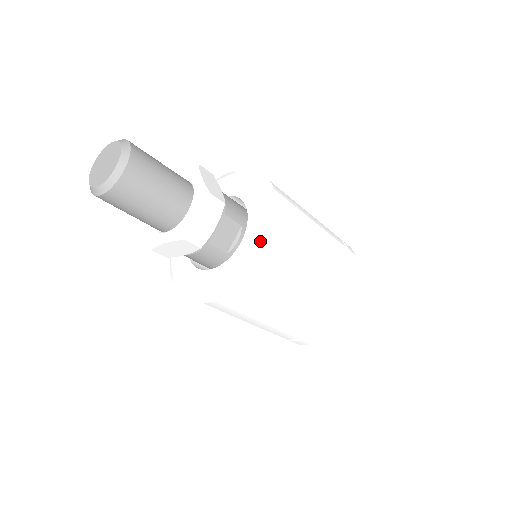
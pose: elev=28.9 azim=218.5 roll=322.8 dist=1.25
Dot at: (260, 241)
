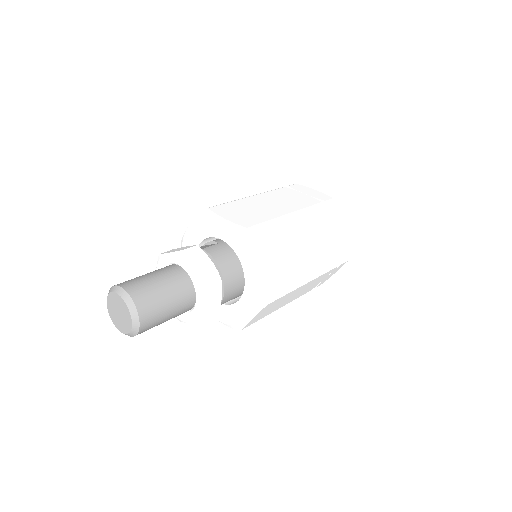
Dot at: (238, 323)
